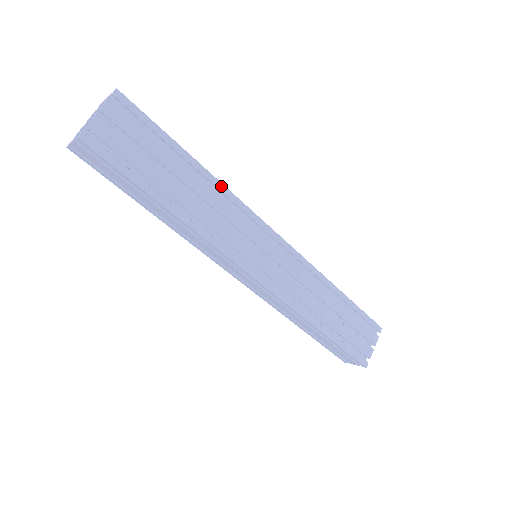
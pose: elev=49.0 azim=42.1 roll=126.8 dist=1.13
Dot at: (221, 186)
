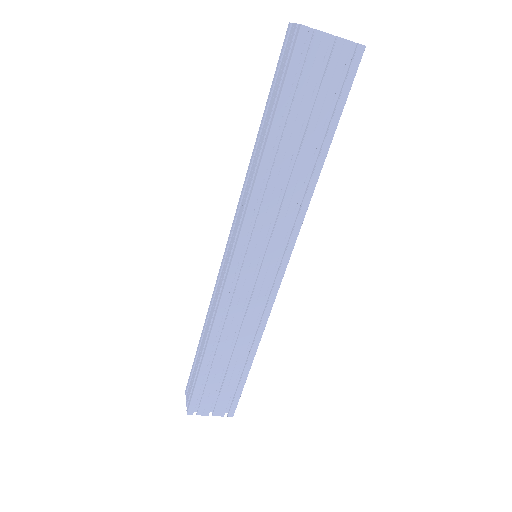
Dot at: (311, 191)
